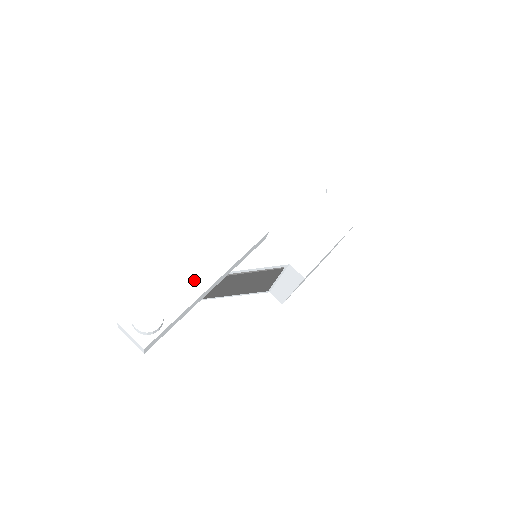
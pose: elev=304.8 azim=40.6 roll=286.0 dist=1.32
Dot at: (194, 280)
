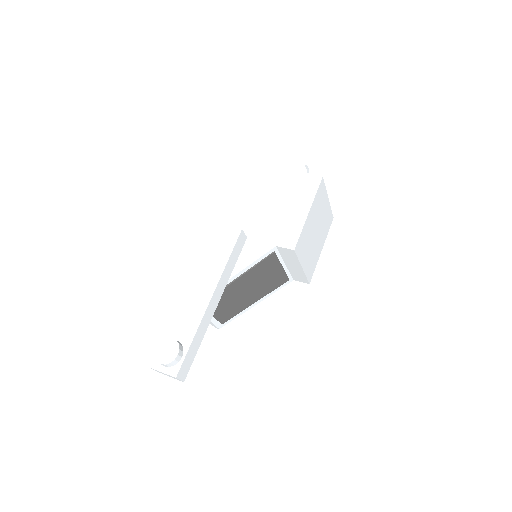
Dot at: (195, 303)
